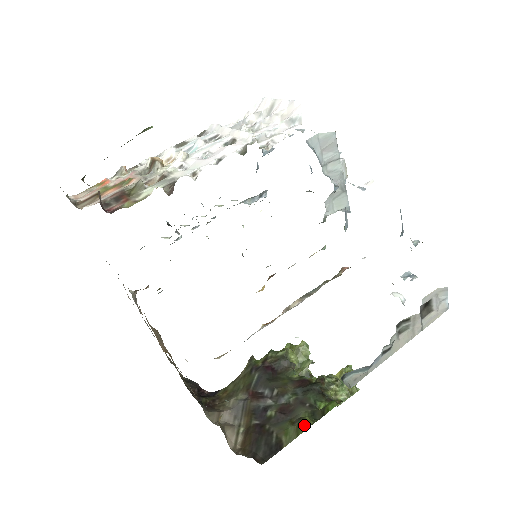
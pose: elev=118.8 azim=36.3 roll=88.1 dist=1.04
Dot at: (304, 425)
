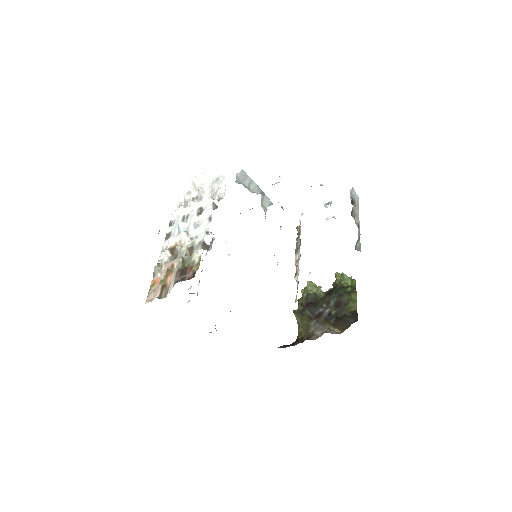
Dot at: (354, 296)
